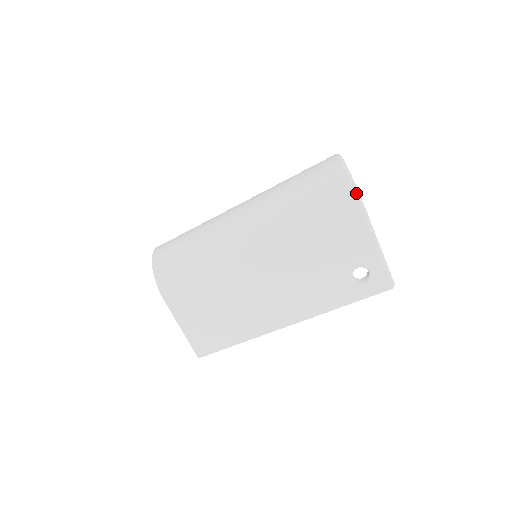
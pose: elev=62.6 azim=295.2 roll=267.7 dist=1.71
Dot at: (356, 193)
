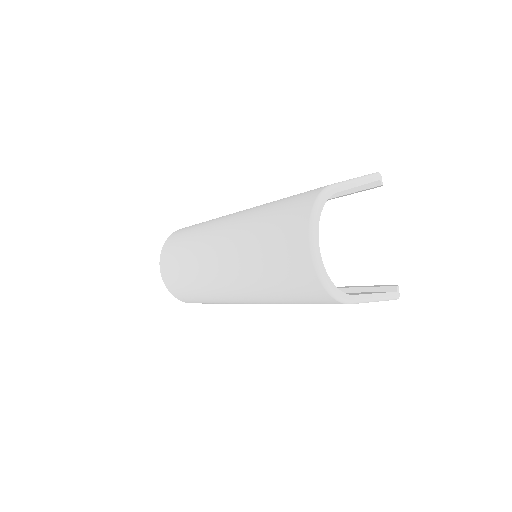
Dot at: (337, 300)
